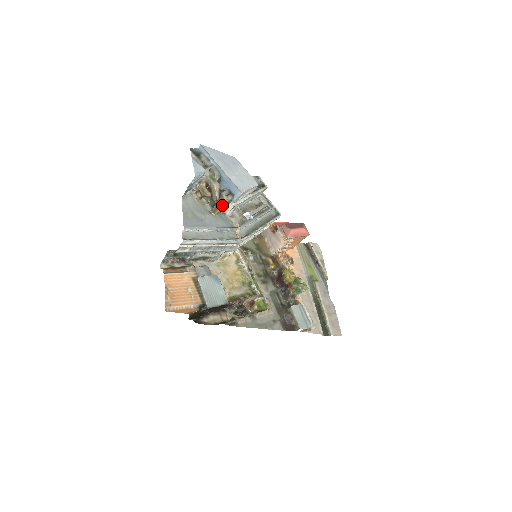
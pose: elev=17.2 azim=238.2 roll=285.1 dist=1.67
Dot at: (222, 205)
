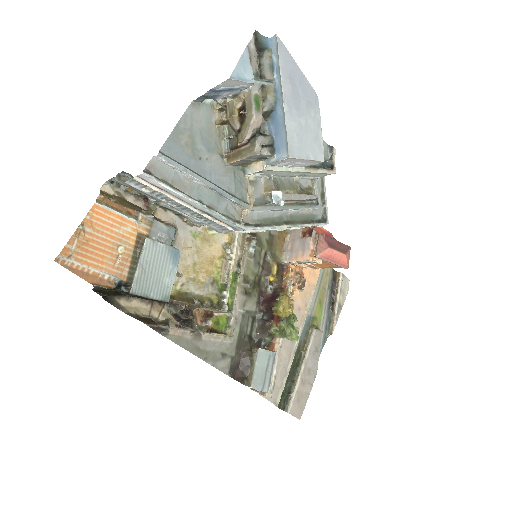
Dot at: (246, 156)
